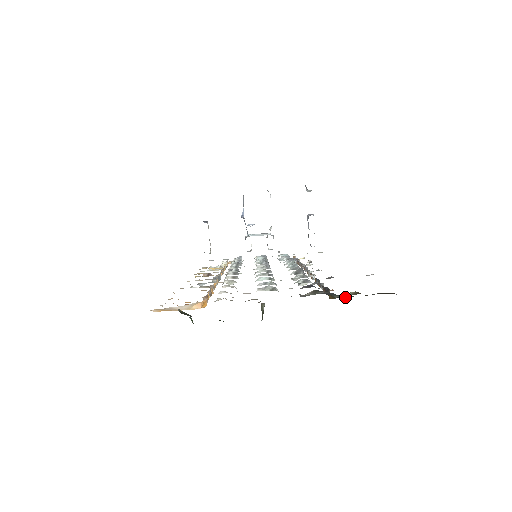
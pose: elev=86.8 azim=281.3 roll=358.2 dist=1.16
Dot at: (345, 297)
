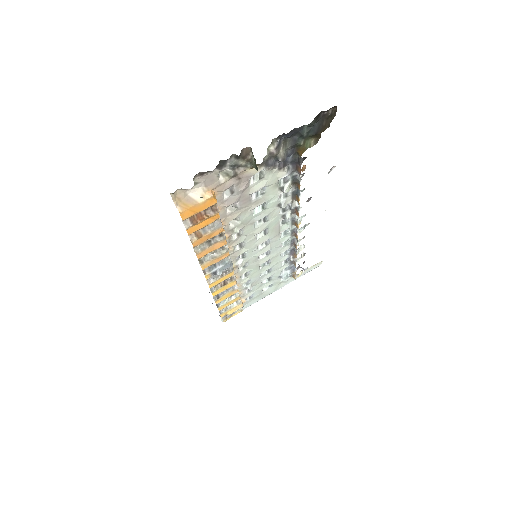
Dot at: (305, 132)
